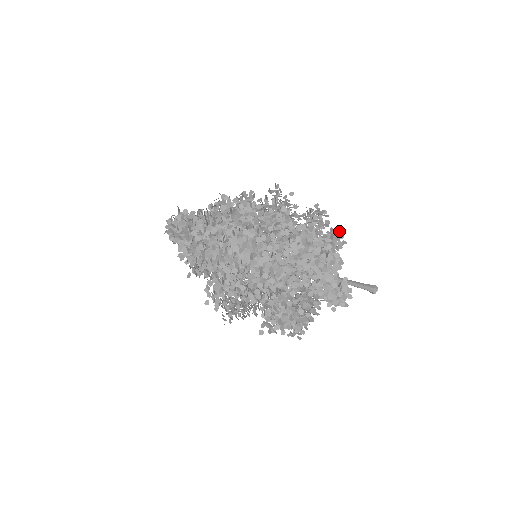
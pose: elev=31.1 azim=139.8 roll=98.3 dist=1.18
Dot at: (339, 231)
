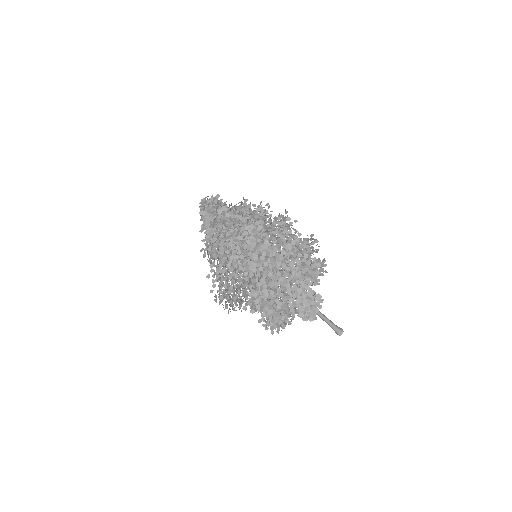
Dot at: (324, 260)
